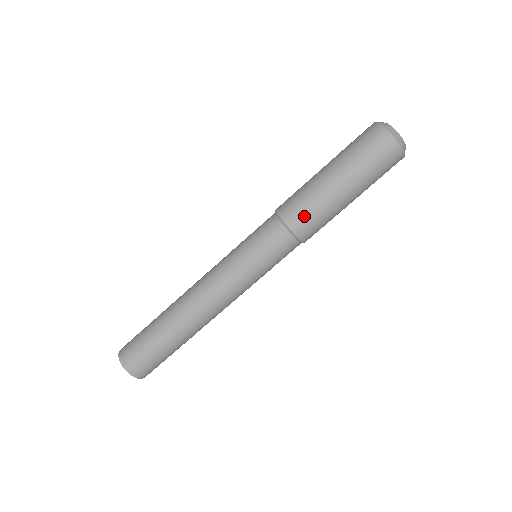
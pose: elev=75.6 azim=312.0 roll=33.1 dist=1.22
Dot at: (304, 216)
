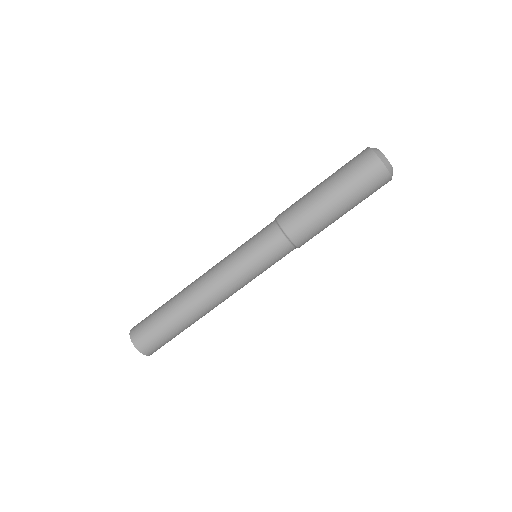
Dot at: (296, 220)
